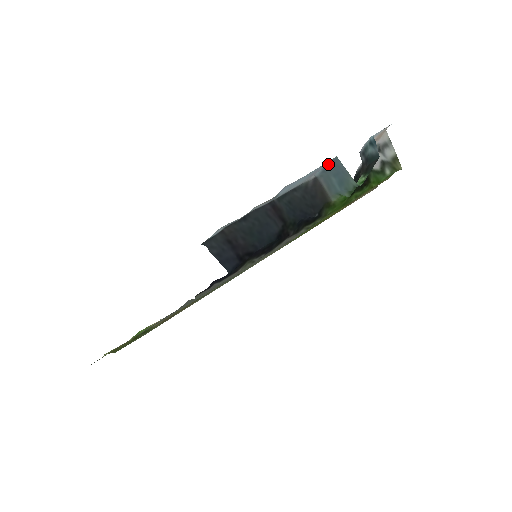
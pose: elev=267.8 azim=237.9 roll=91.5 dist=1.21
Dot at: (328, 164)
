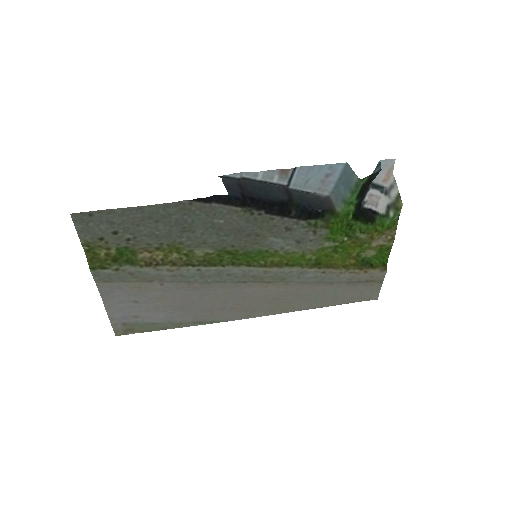
Dot at: (340, 178)
